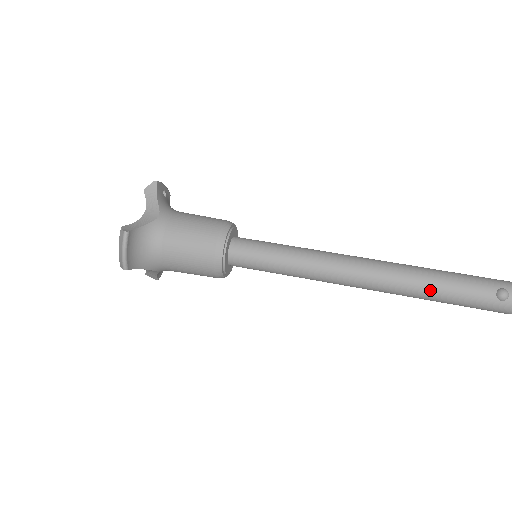
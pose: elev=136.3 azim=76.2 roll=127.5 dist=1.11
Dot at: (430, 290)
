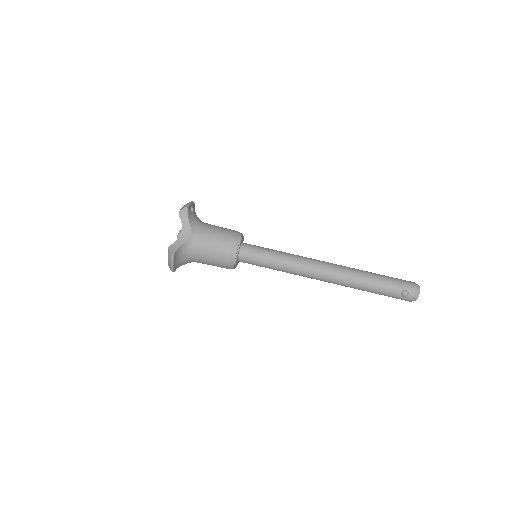
Dot at: (363, 288)
